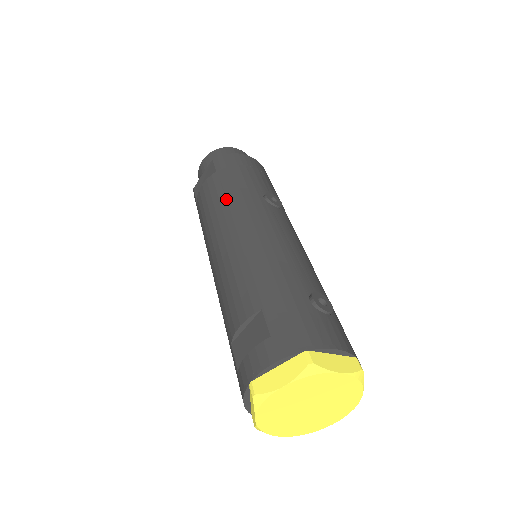
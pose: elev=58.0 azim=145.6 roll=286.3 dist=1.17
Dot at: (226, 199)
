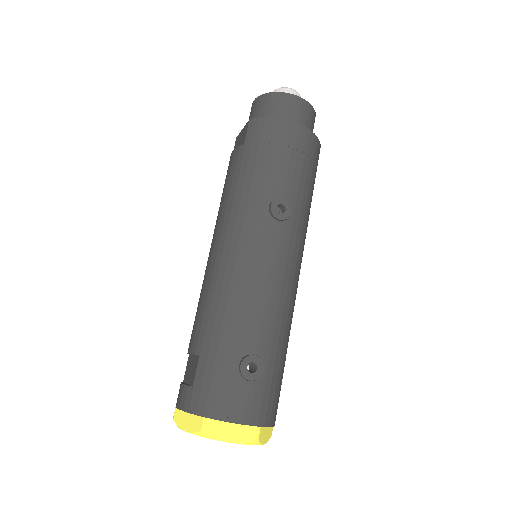
Dot at: (233, 196)
